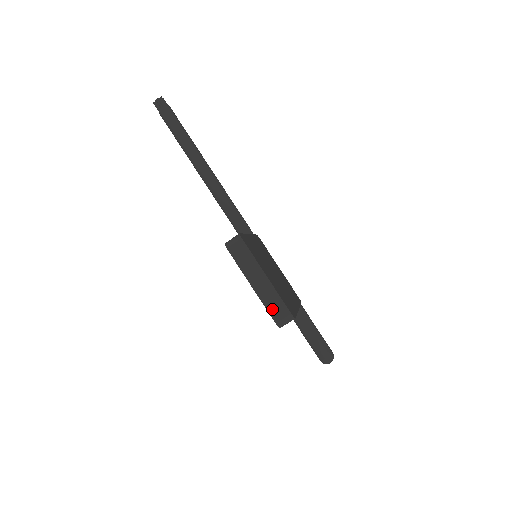
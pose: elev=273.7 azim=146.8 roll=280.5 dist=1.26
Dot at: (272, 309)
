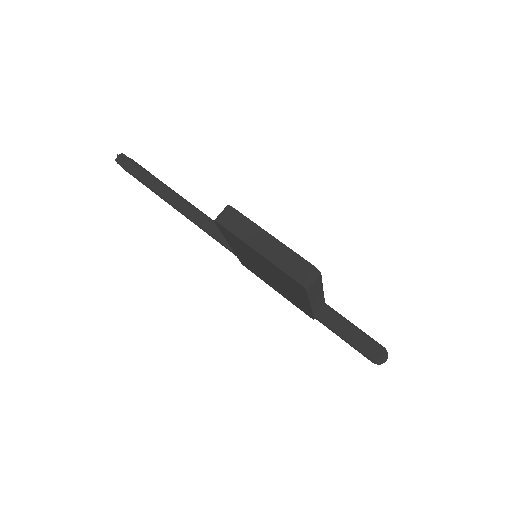
Dot at: (289, 268)
